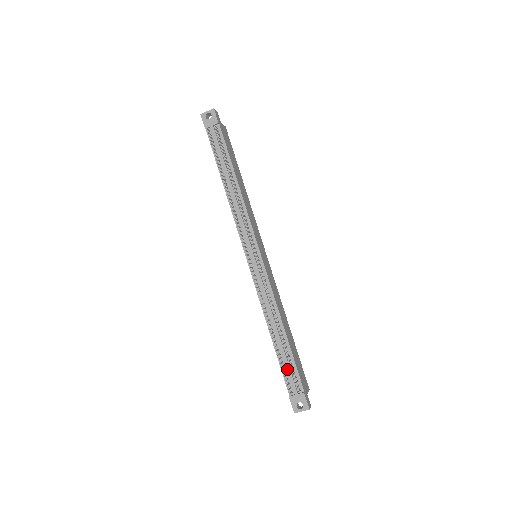
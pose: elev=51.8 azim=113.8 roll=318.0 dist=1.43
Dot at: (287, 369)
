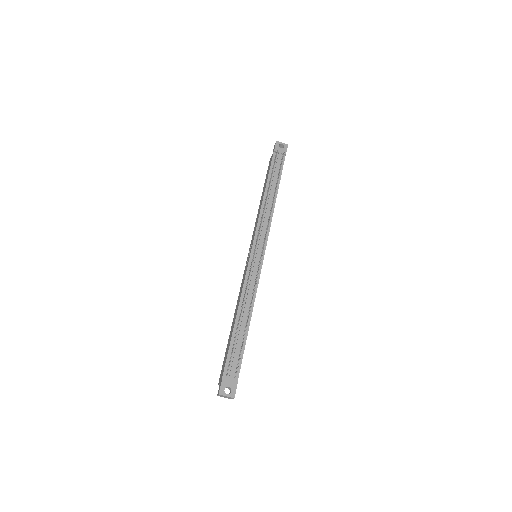
Dot at: (235, 353)
